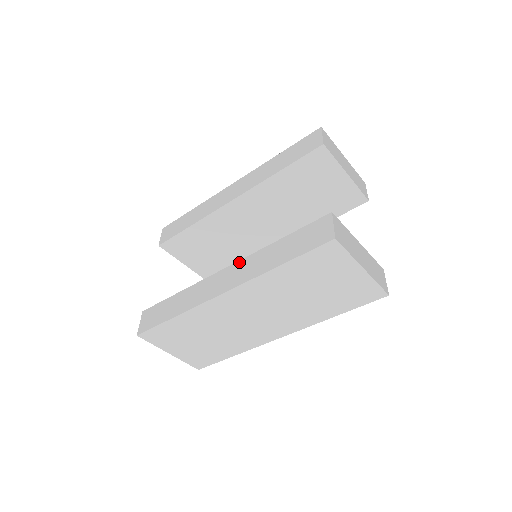
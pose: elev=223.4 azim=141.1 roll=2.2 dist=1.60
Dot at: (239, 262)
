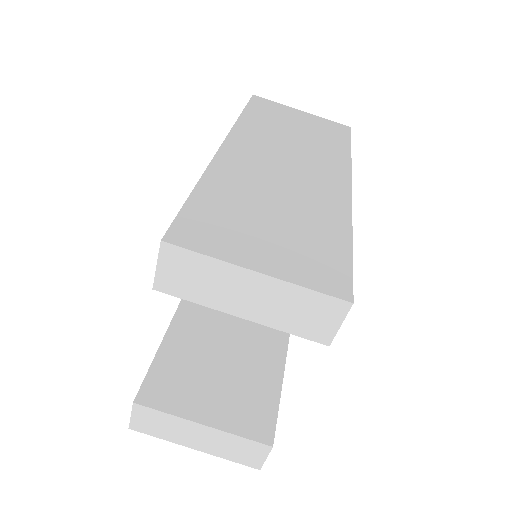
Dot at: occluded
